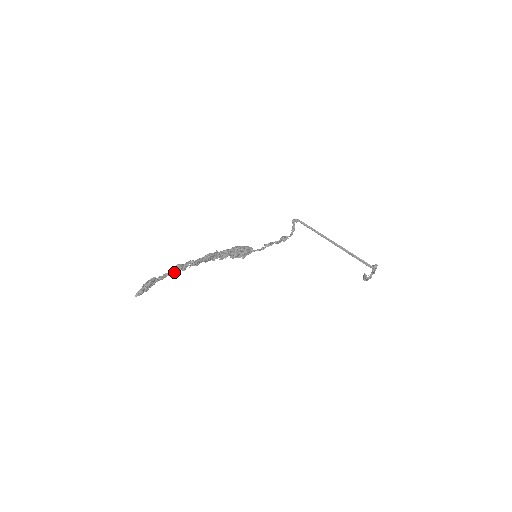
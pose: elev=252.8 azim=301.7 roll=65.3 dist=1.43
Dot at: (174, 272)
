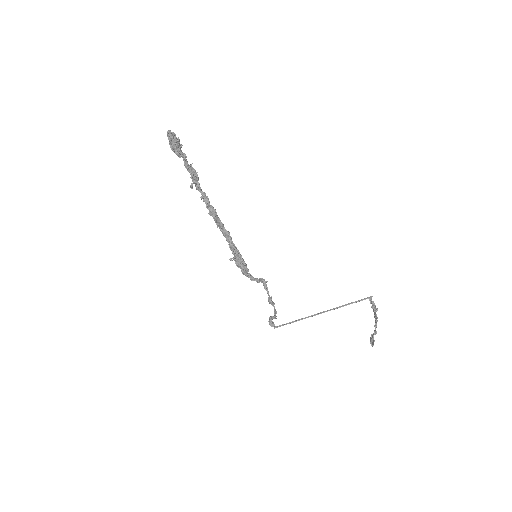
Dot at: (193, 171)
